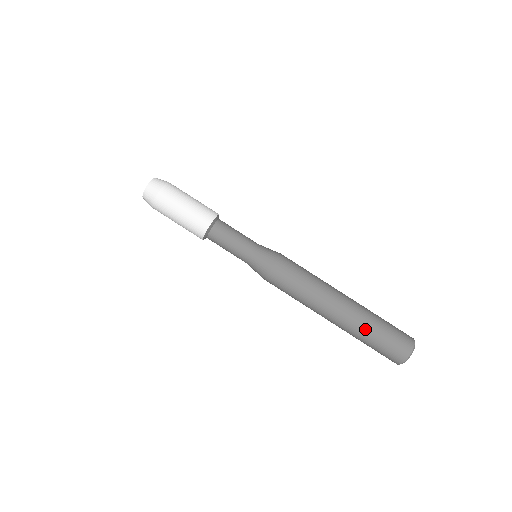
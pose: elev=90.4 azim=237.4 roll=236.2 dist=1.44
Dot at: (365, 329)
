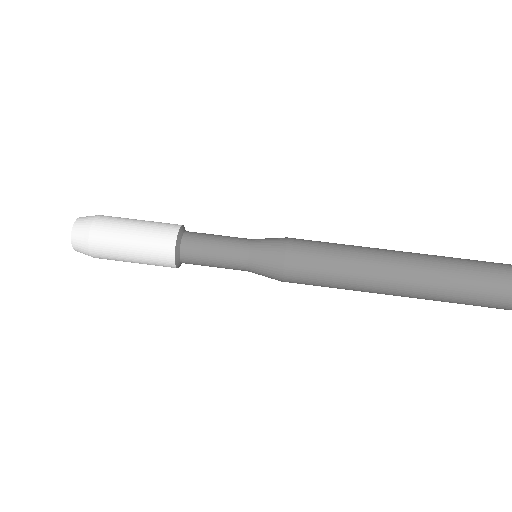
Dot at: (448, 261)
